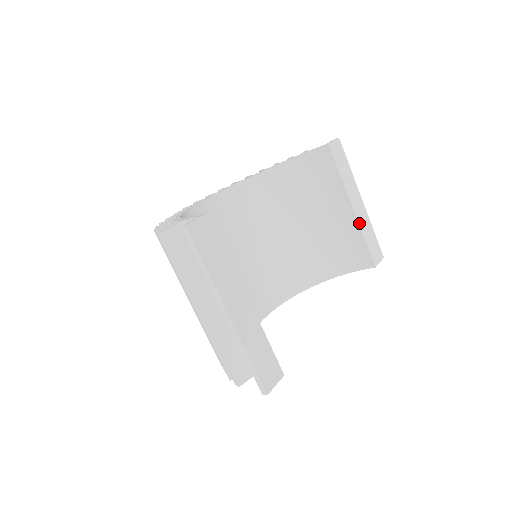
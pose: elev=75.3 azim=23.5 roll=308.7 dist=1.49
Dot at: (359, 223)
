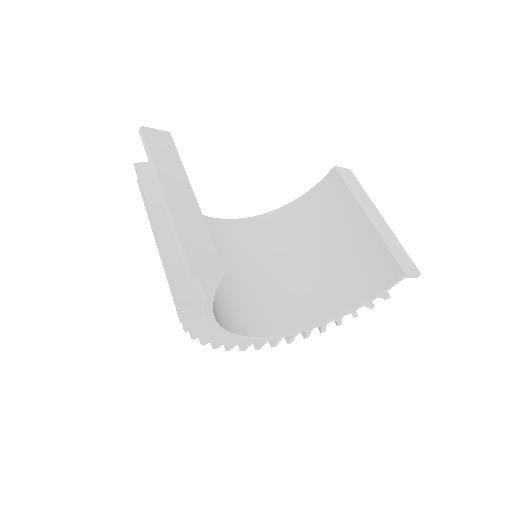
Dot at: (377, 230)
